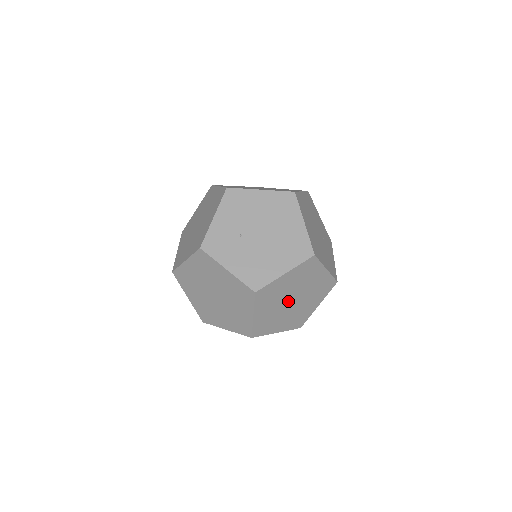
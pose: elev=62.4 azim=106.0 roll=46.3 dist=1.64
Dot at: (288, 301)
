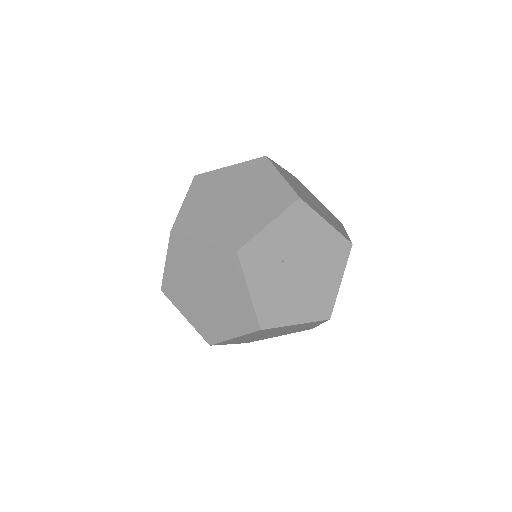
Dot at: (268, 333)
